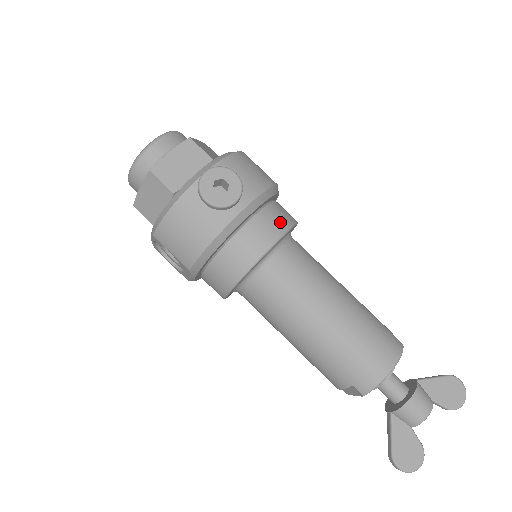
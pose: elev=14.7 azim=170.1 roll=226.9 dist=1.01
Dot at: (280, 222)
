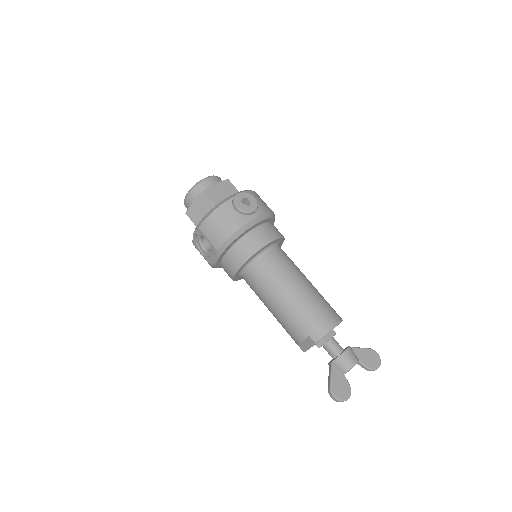
Dot at: (275, 232)
